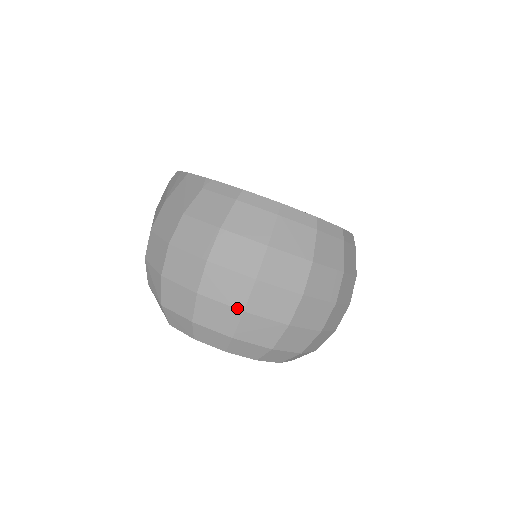
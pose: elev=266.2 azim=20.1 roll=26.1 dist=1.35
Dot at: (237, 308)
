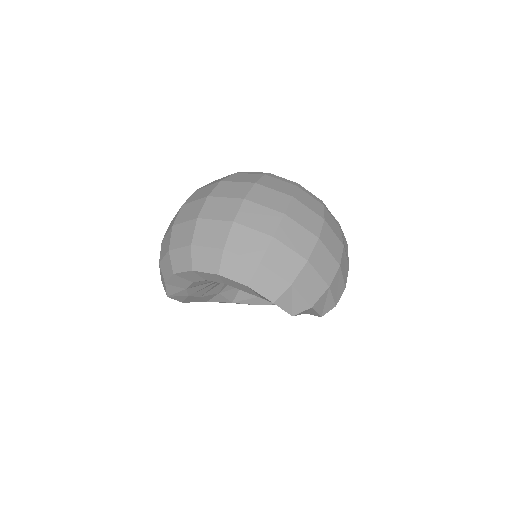
Dot at: (171, 228)
